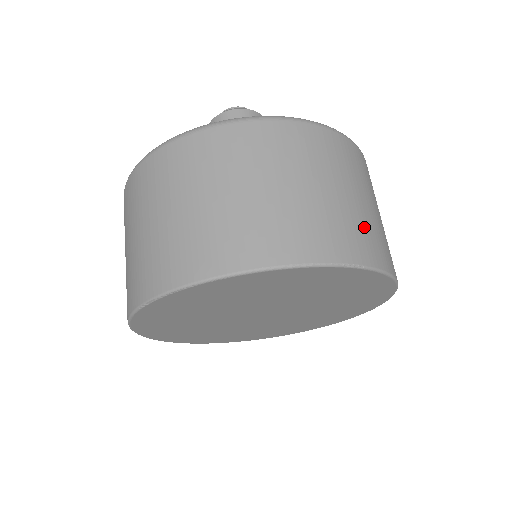
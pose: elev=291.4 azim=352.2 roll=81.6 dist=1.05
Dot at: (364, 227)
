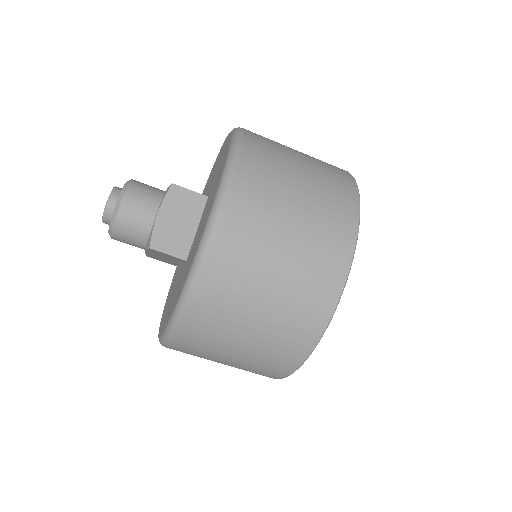
Dot at: (282, 334)
